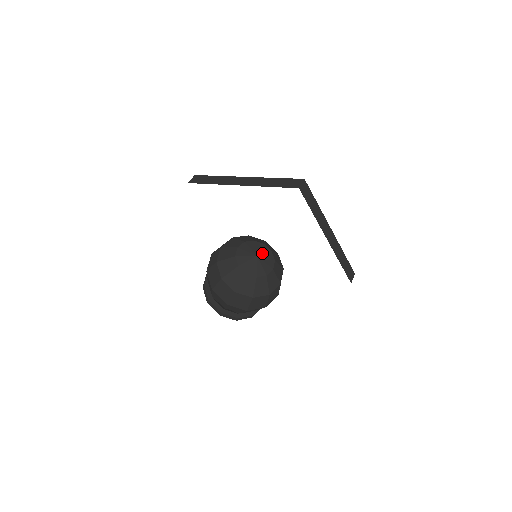
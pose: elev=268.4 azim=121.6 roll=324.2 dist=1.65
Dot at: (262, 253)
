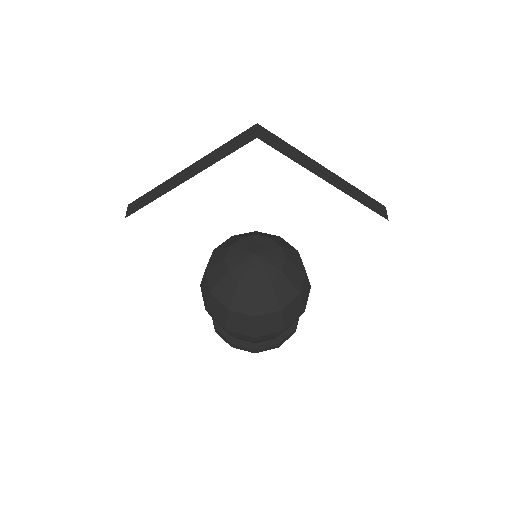
Dot at: (260, 247)
